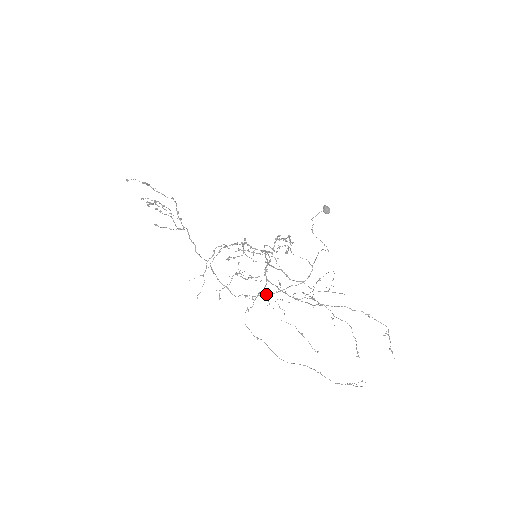
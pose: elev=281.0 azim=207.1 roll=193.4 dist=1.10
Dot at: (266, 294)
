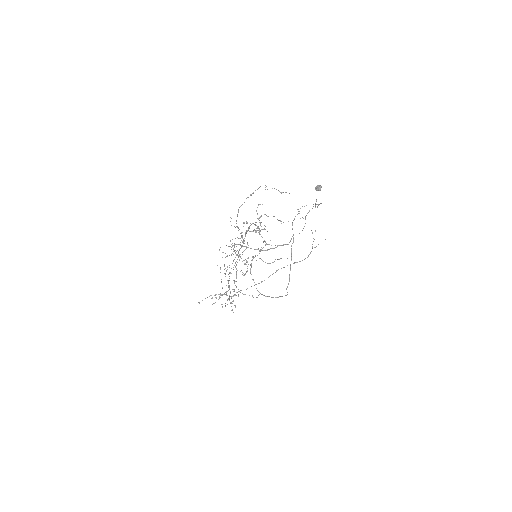
Dot at: (290, 270)
